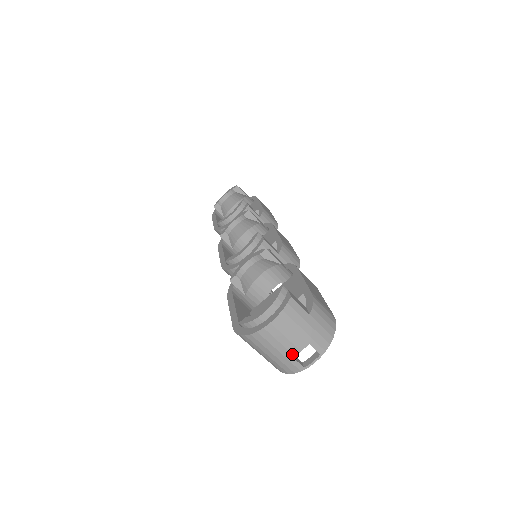
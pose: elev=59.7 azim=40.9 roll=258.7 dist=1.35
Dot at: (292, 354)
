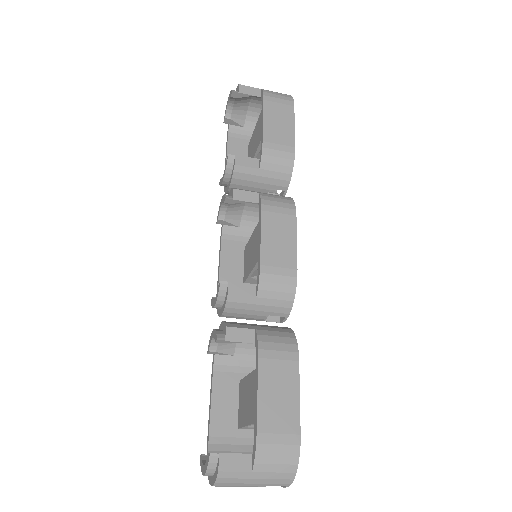
Dot at: occluded
